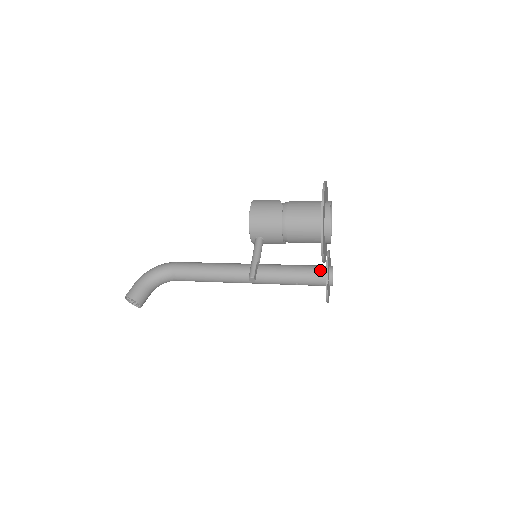
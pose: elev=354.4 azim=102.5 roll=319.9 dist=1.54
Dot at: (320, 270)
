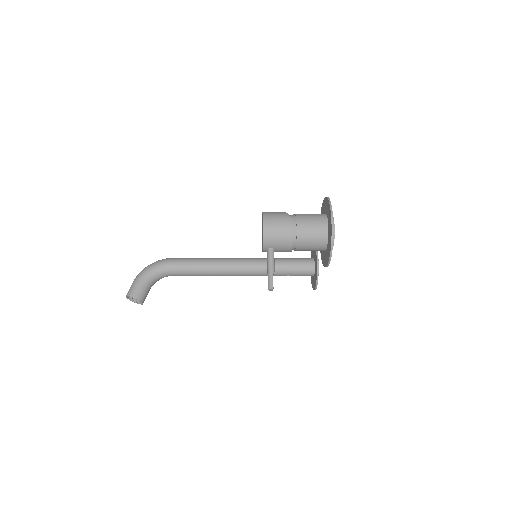
Dot at: (309, 263)
